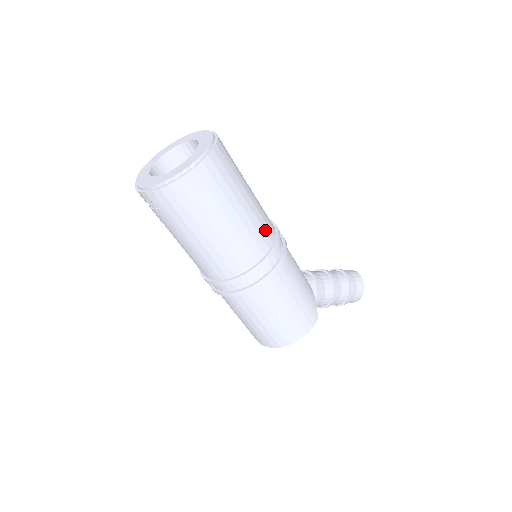
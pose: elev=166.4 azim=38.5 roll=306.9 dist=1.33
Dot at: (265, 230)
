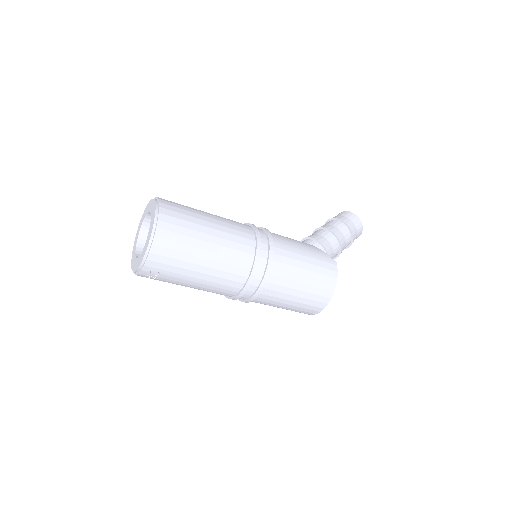
Dot at: (241, 231)
